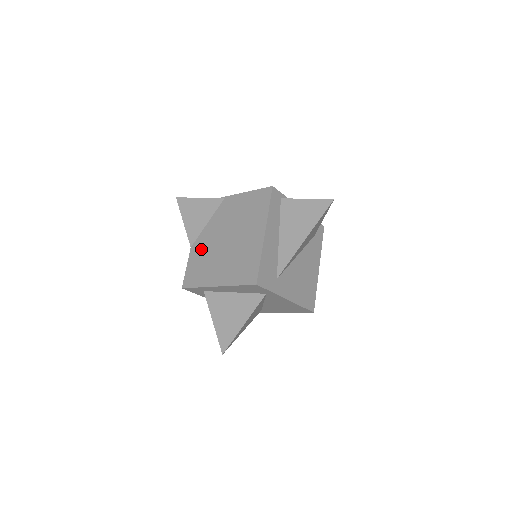
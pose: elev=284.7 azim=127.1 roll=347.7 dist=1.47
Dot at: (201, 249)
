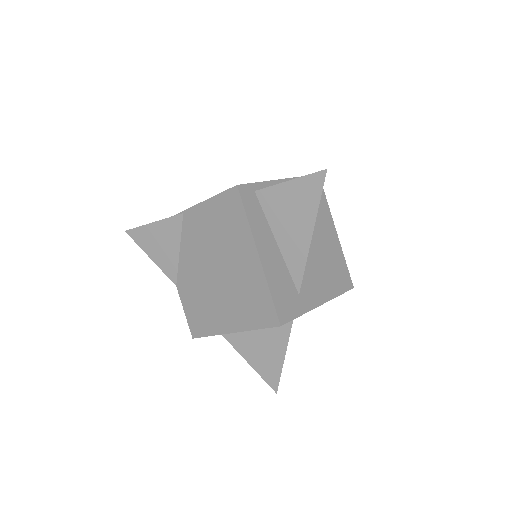
Dot at: (189, 287)
